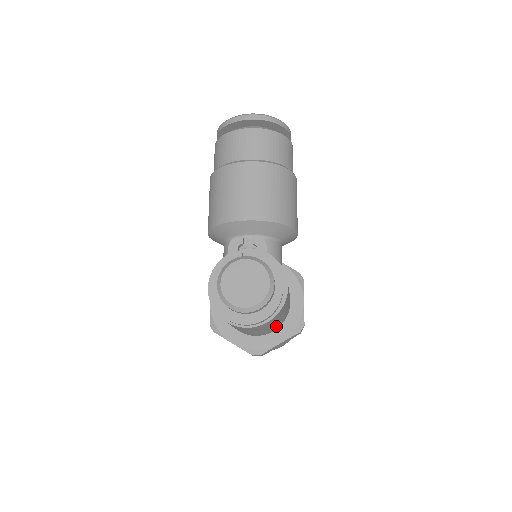
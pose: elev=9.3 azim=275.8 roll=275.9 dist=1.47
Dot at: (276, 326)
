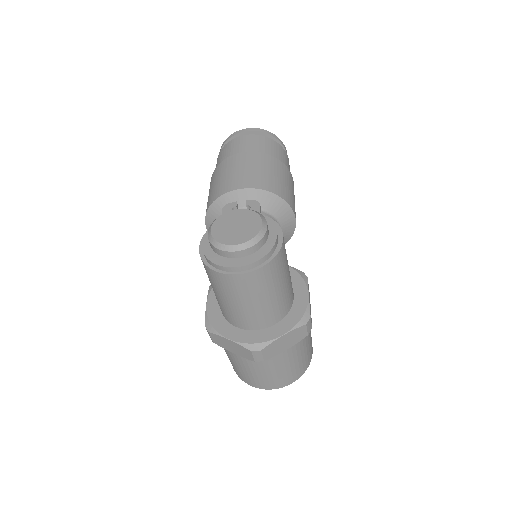
Dot at: (277, 309)
